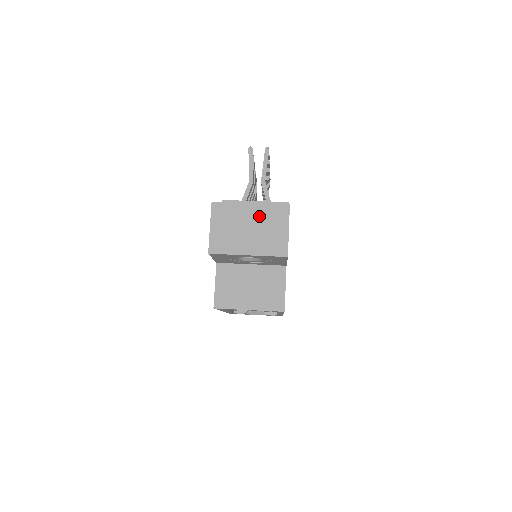
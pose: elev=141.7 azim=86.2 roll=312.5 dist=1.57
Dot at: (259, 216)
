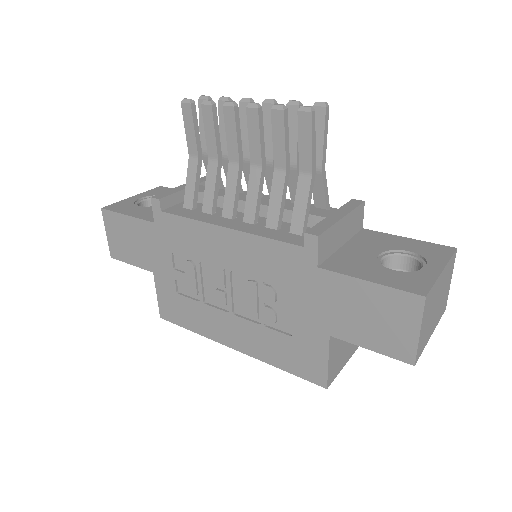
Dot at: (444, 281)
